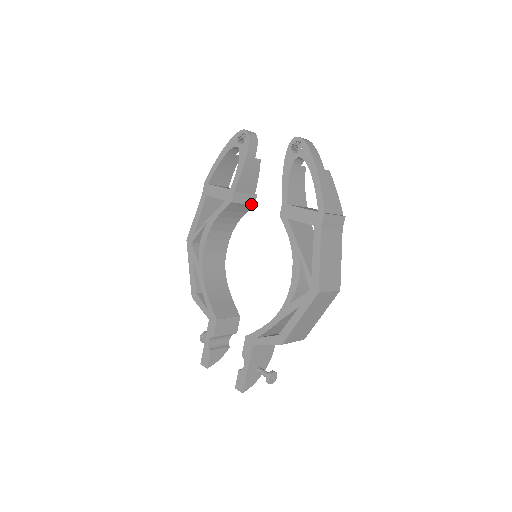
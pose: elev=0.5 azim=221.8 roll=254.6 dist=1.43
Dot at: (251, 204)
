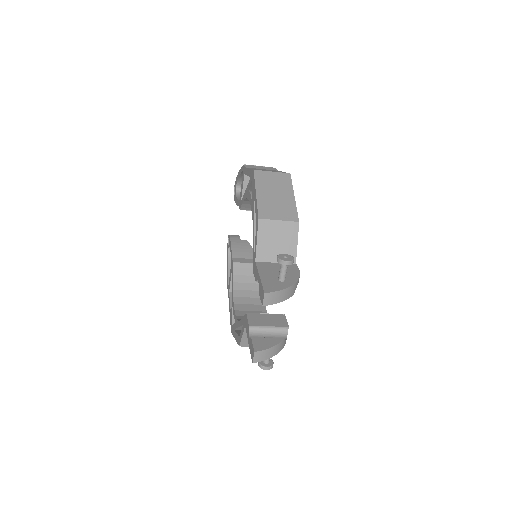
Dot at: occluded
